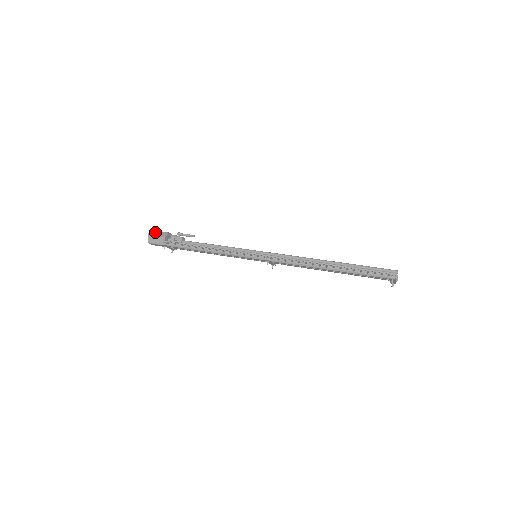
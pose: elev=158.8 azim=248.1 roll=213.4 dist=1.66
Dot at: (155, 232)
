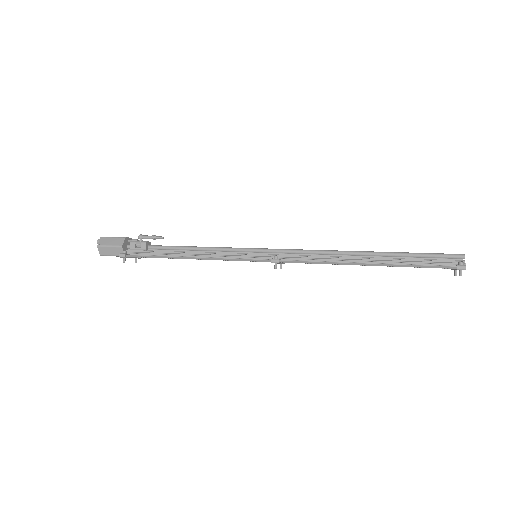
Dot at: (106, 239)
